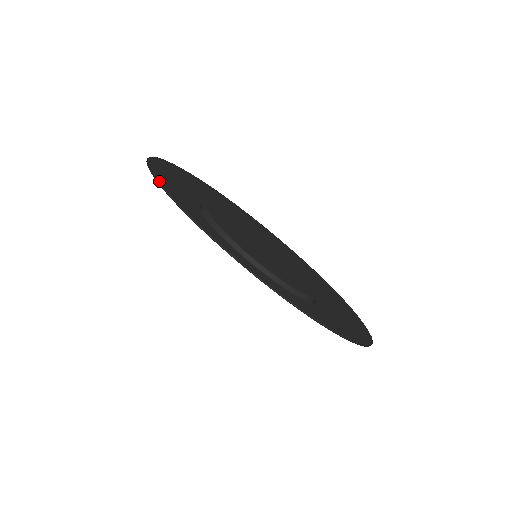
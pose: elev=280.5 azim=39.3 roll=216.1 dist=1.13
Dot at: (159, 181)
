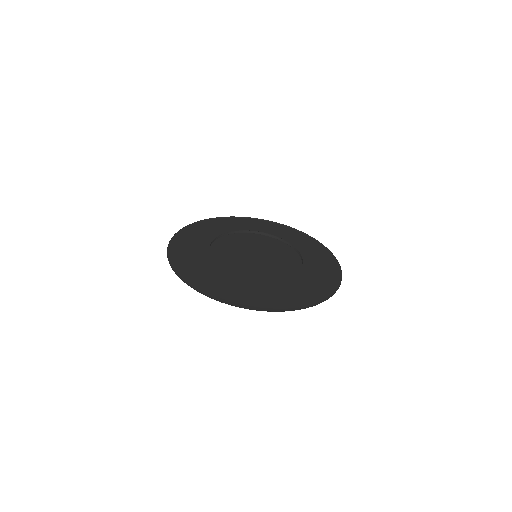
Dot at: (179, 231)
